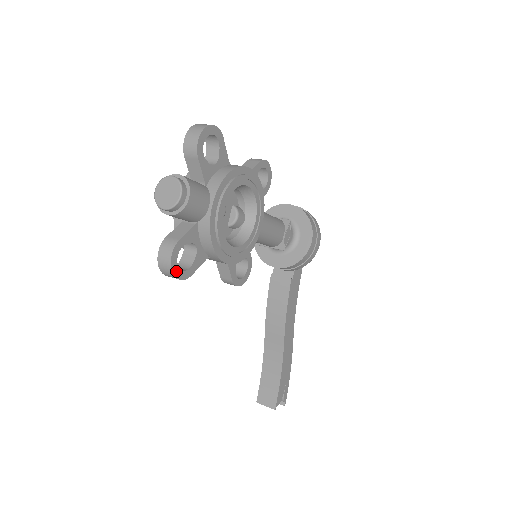
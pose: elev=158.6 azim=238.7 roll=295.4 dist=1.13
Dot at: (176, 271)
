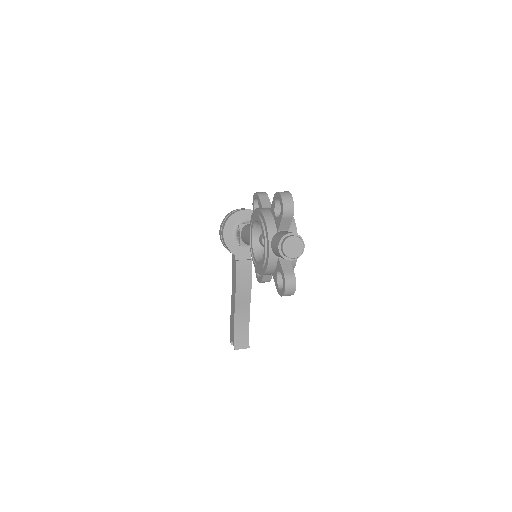
Dot at: (293, 291)
